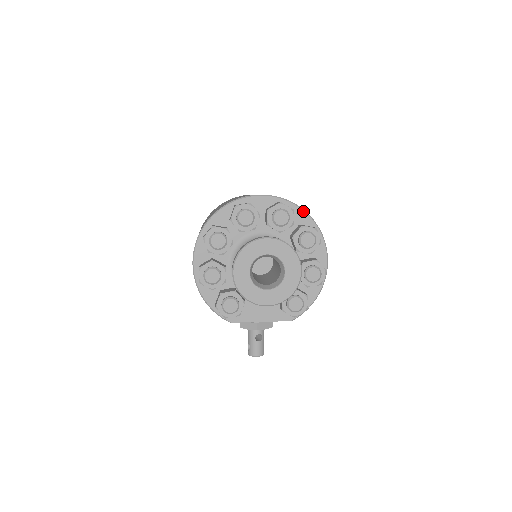
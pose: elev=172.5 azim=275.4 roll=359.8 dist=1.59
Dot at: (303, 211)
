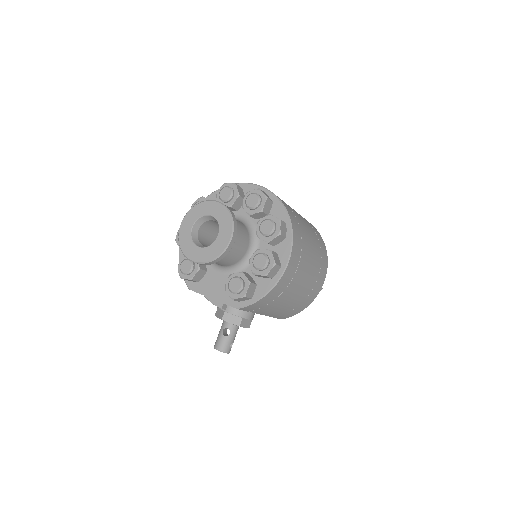
Dot at: (283, 206)
